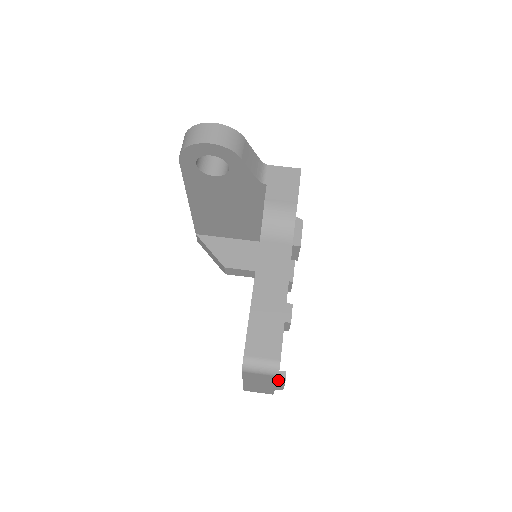
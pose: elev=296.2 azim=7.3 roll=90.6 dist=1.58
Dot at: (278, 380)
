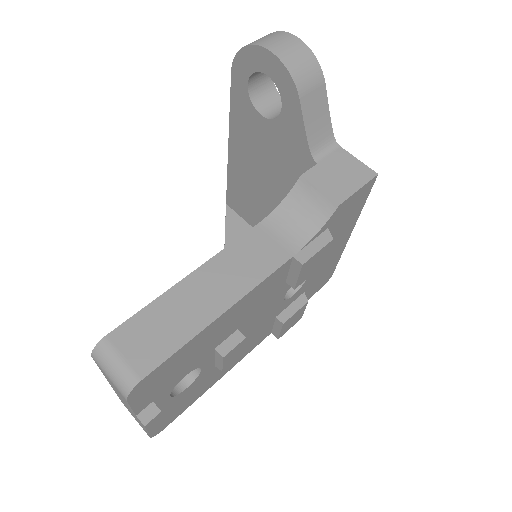
Dot at: (142, 413)
